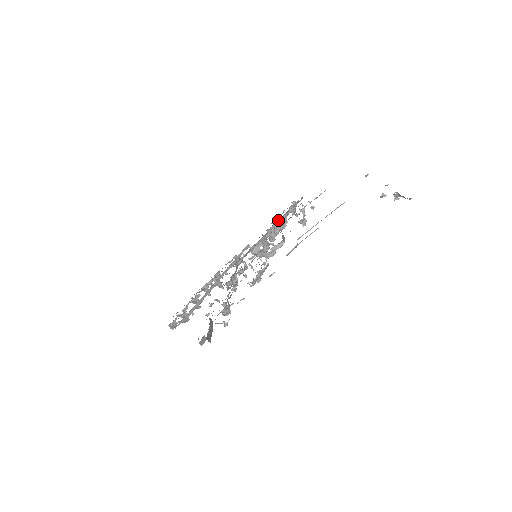
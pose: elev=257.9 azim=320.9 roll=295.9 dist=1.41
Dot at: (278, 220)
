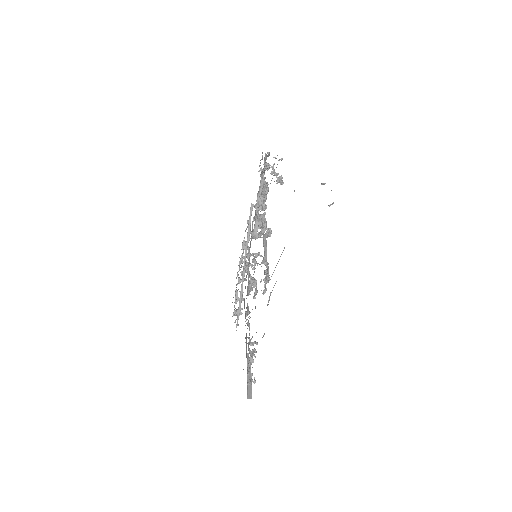
Dot at: occluded
